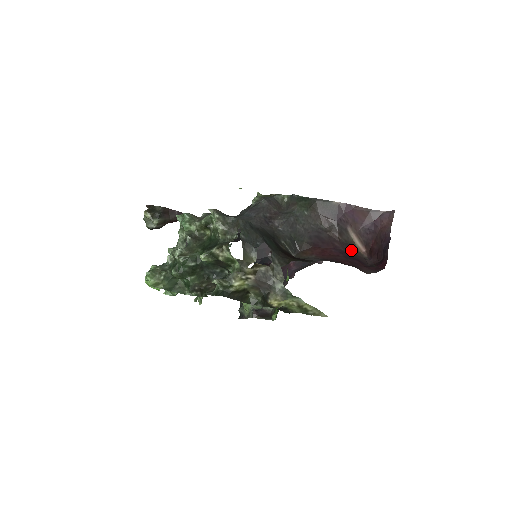
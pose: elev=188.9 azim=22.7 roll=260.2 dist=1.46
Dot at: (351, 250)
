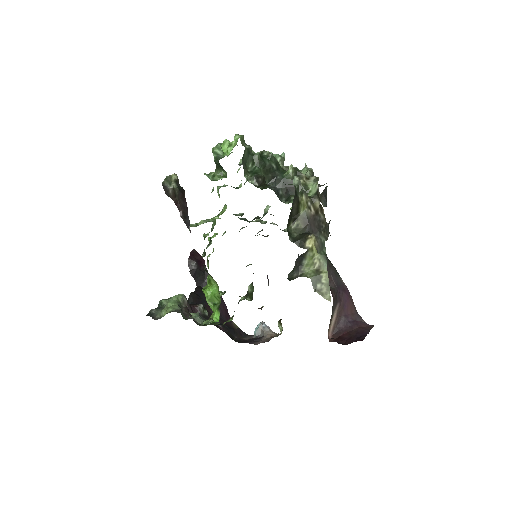
Dot at: occluded
